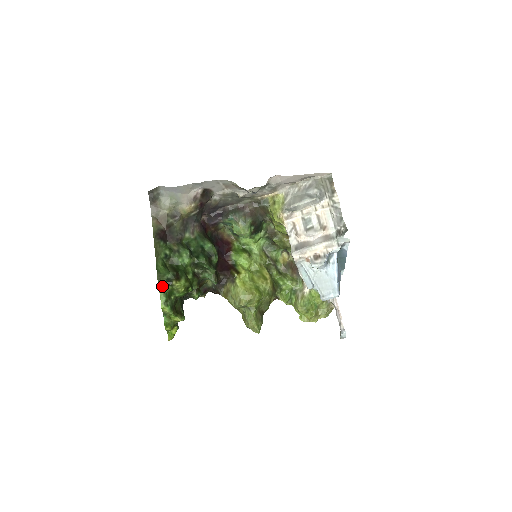
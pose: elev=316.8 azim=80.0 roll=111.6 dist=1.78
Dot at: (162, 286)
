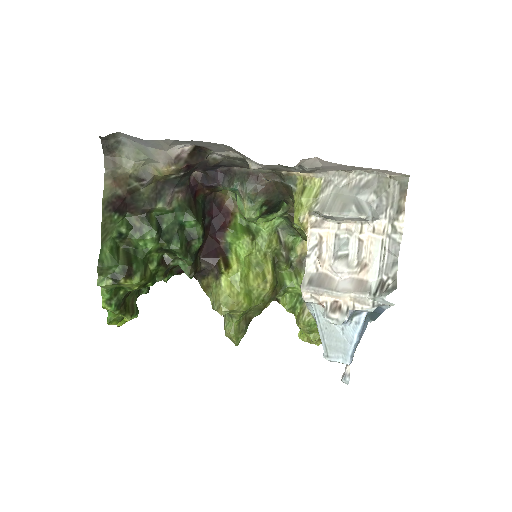
Dot at: (103, 284)
